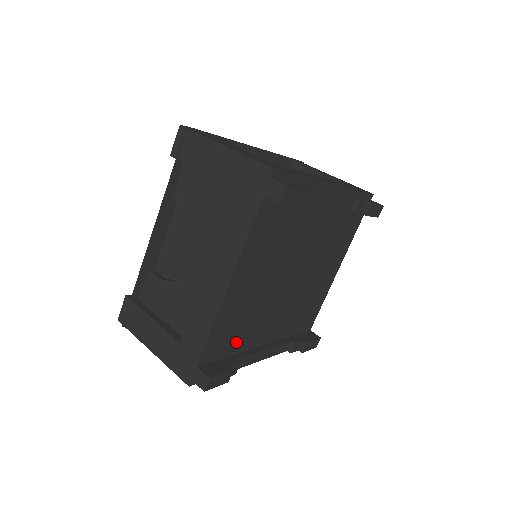
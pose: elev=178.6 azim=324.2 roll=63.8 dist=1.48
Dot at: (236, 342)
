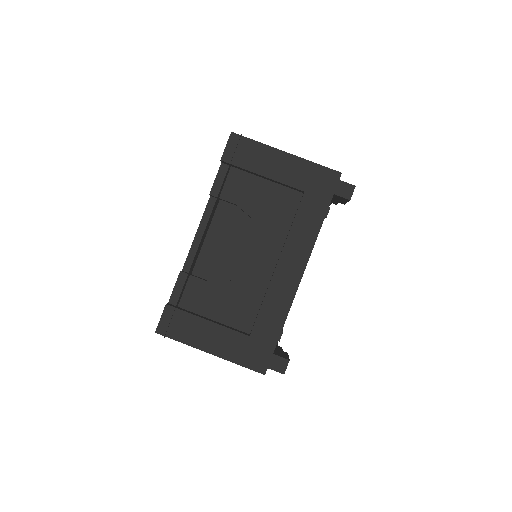
Dot at: occluded
